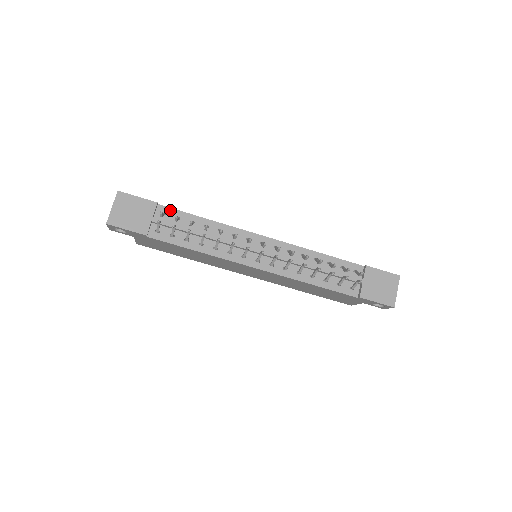
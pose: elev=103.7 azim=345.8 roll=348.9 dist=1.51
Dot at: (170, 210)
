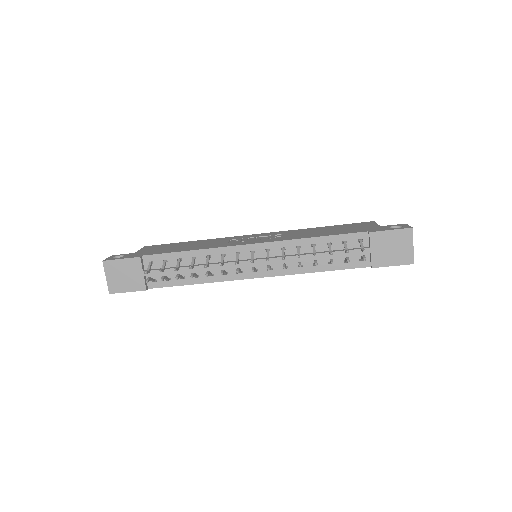
Dot at: (155, 257)
